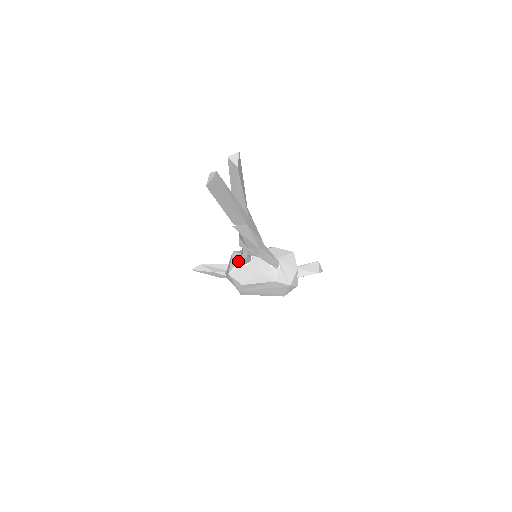
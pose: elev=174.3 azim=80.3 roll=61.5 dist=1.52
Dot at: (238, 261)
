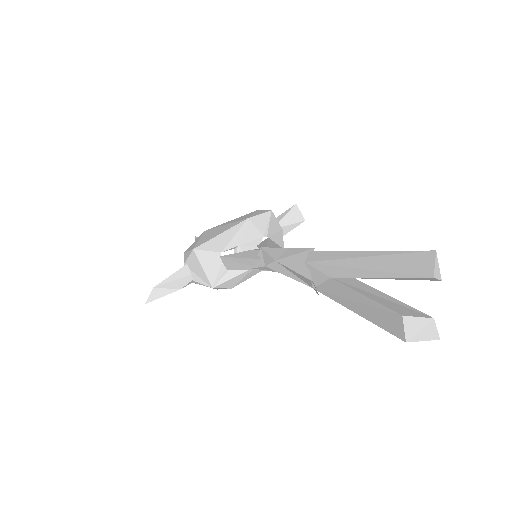
Dot at: (219, 265)
